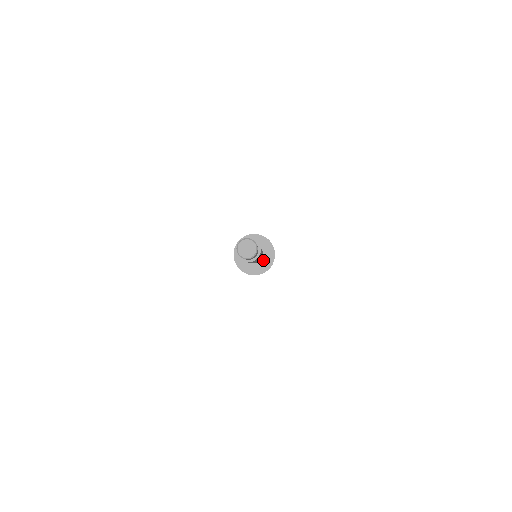
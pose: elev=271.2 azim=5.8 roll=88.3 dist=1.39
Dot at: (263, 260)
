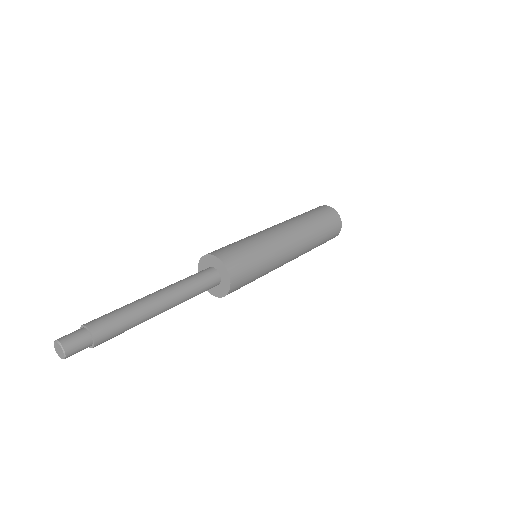
Dot at: (221, 284)
